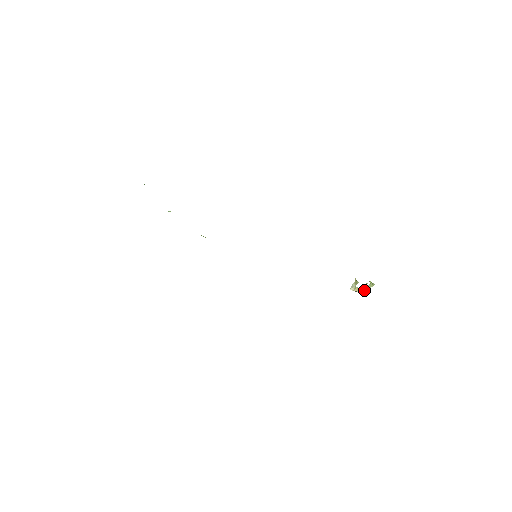
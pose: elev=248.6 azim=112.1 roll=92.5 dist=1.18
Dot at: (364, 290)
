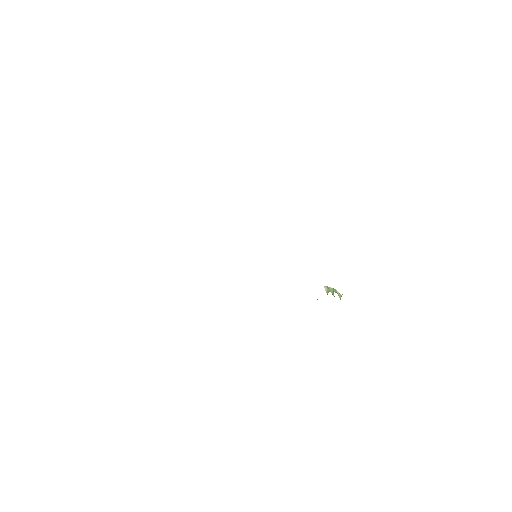
Dot at: occluded
